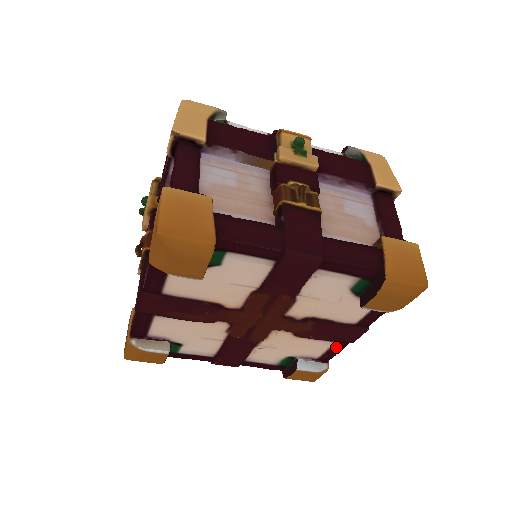
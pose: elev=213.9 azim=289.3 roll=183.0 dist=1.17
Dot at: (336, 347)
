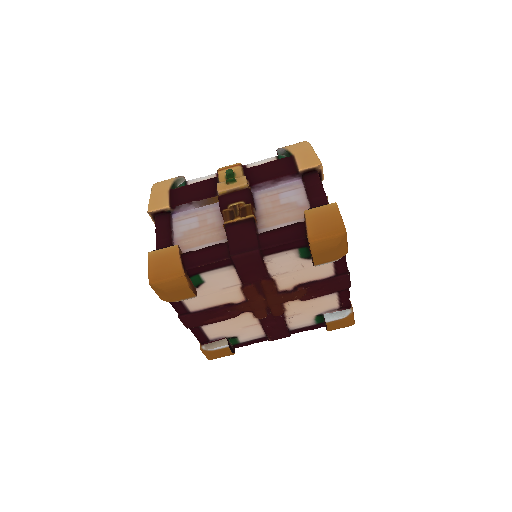
Dot at: (342, 295)
